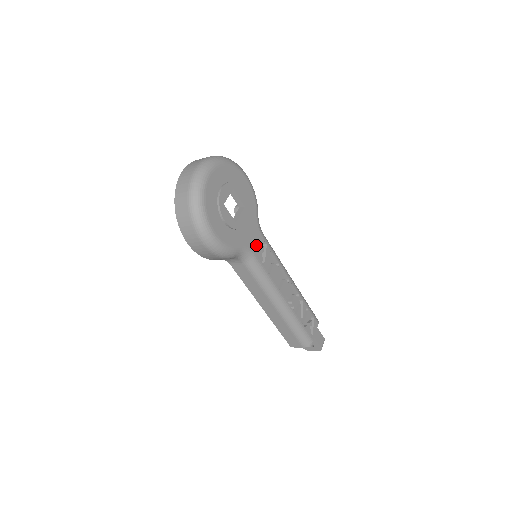
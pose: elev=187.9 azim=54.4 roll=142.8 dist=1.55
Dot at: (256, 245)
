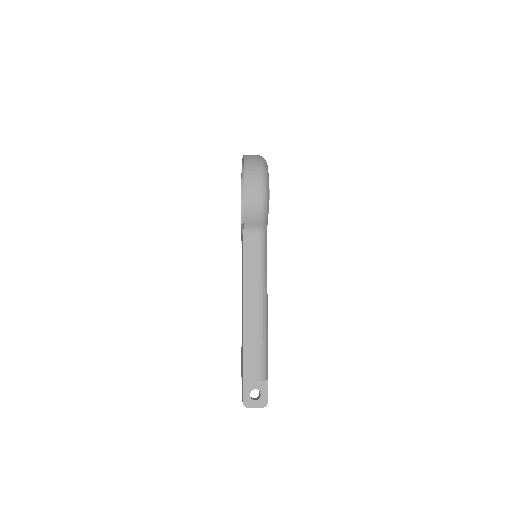
Dot at: occluded
